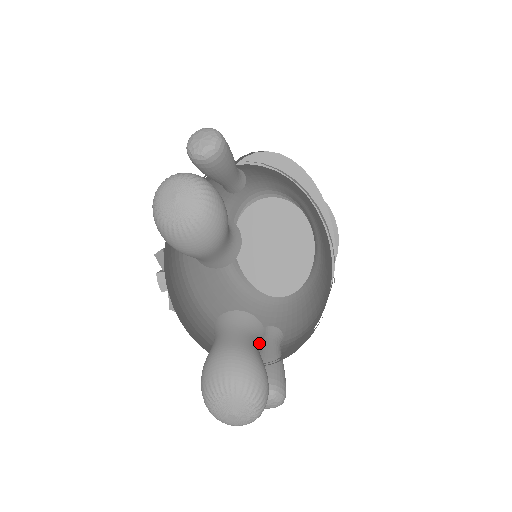
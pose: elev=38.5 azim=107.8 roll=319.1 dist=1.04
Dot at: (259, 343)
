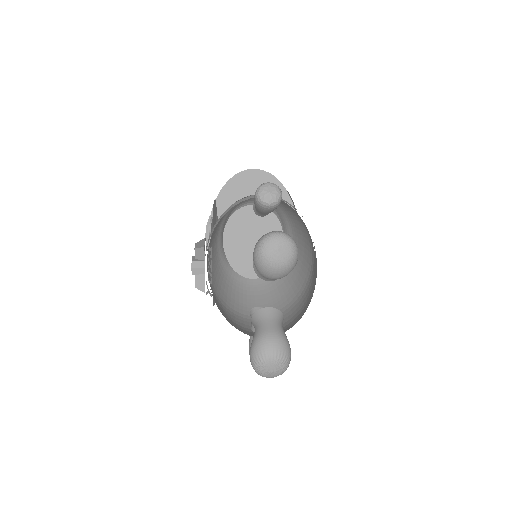
Dot at: occluded
